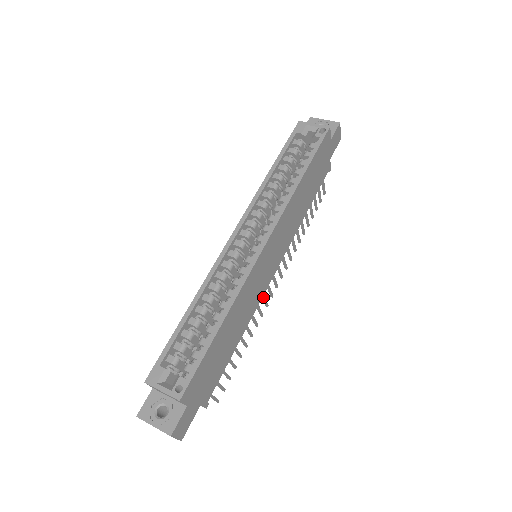
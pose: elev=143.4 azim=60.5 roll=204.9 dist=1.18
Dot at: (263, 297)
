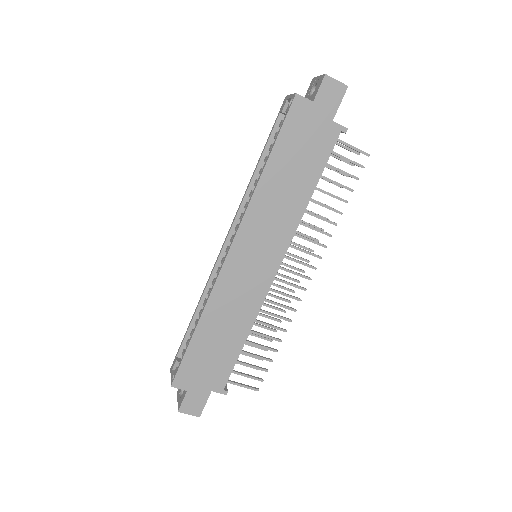
Dot at: occluded
